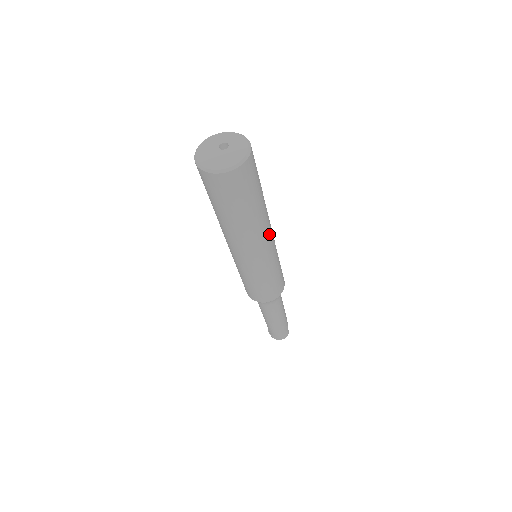
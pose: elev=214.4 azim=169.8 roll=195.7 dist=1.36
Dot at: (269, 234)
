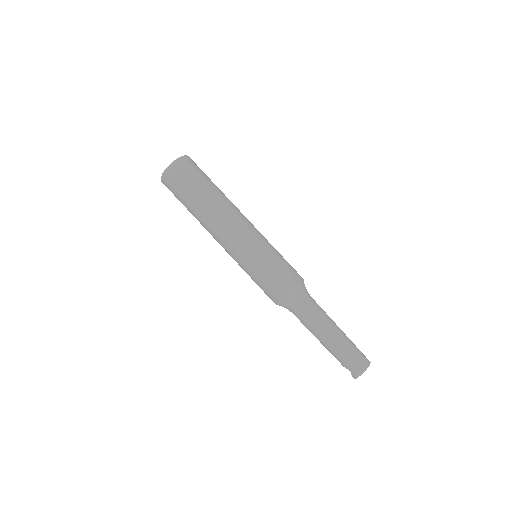
Dot at: occluded
